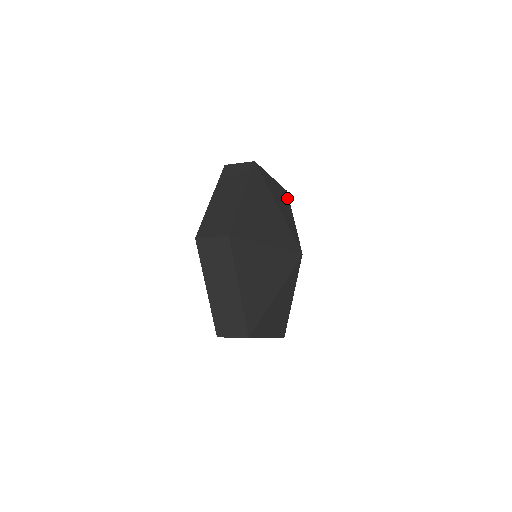
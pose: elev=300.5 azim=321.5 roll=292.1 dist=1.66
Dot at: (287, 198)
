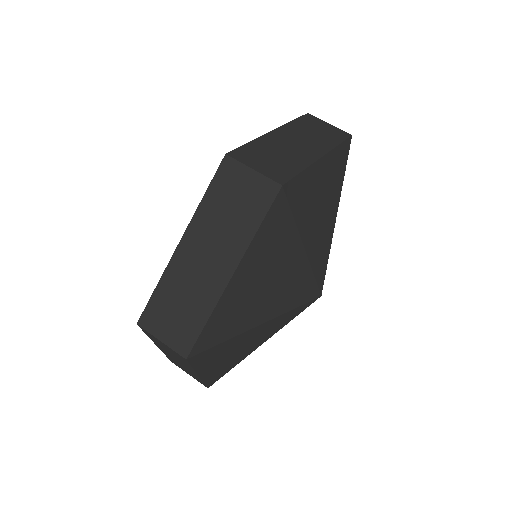
Dot at: (343, 164)
